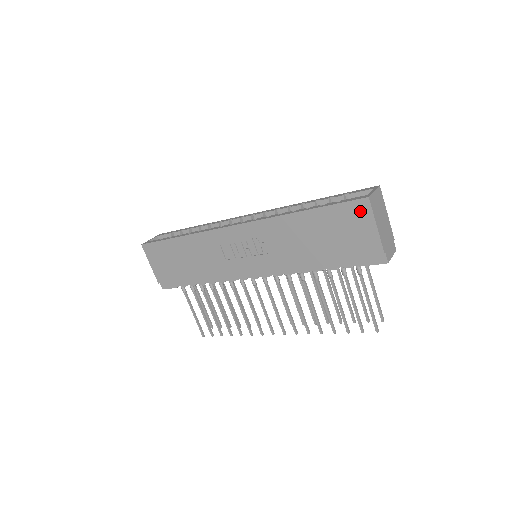
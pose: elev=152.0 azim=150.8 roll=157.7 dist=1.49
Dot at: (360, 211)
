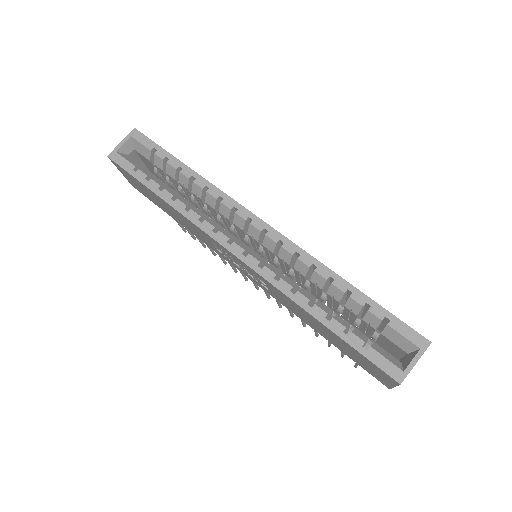
Dot at: (384, 375)
